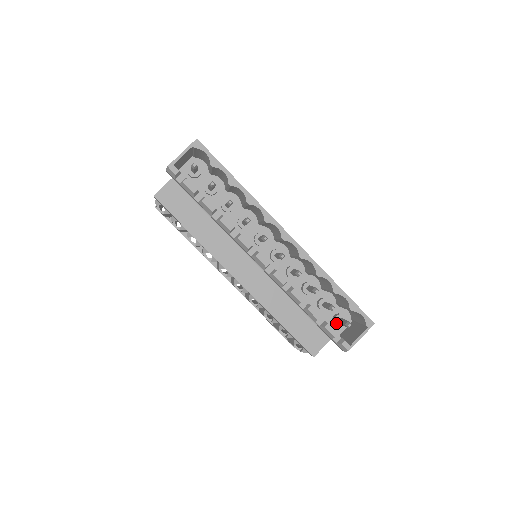
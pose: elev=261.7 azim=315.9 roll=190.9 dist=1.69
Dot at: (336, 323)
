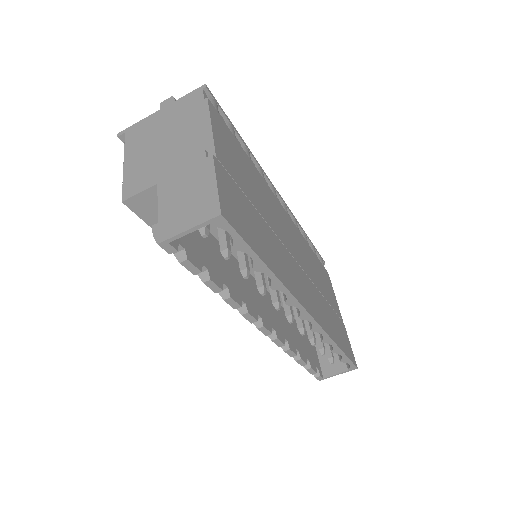
Dot at: occluded
